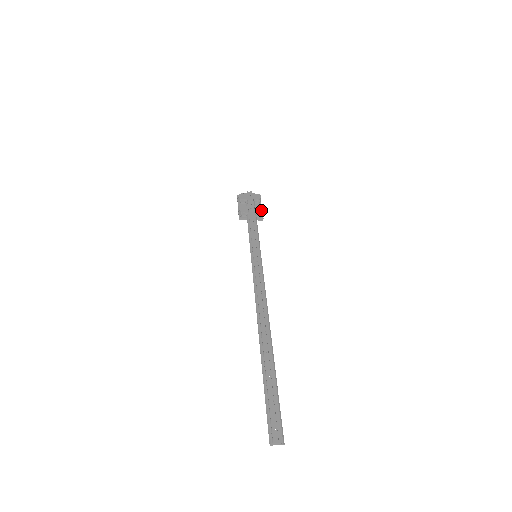
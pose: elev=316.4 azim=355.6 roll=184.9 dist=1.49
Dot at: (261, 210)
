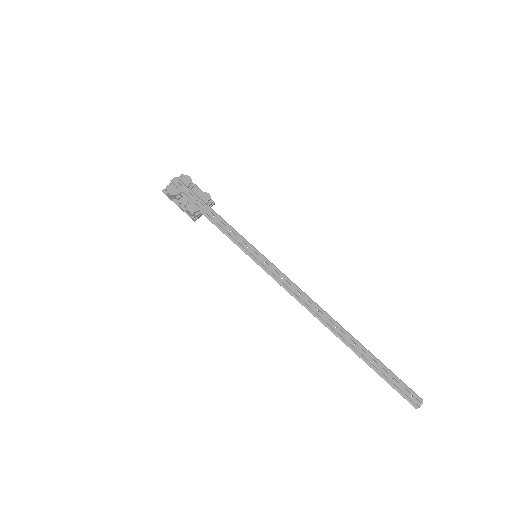
Dot at: (208, 196)
